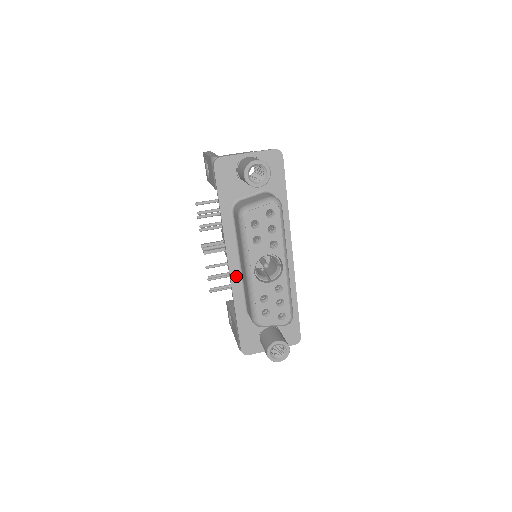
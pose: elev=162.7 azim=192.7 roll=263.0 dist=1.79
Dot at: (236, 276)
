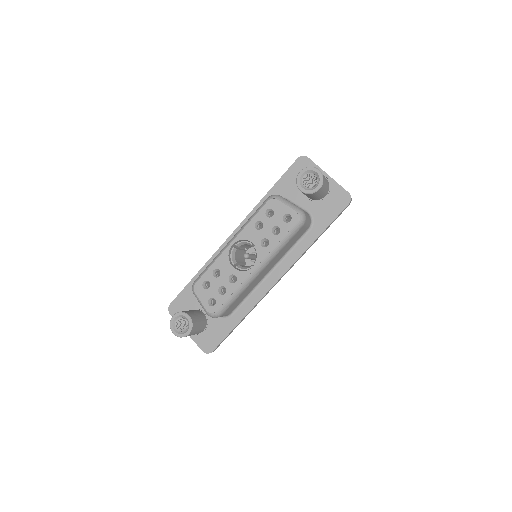
Dot at: occluded
